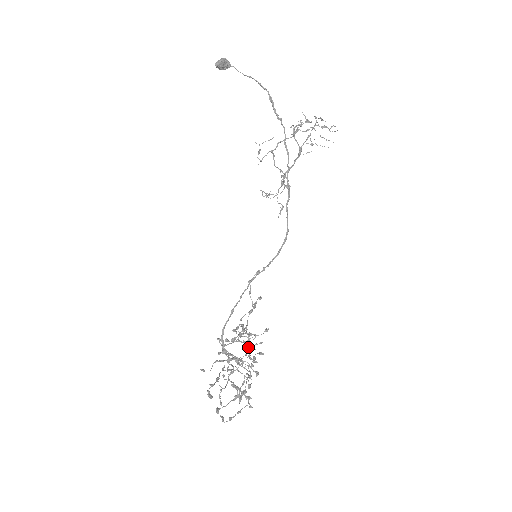
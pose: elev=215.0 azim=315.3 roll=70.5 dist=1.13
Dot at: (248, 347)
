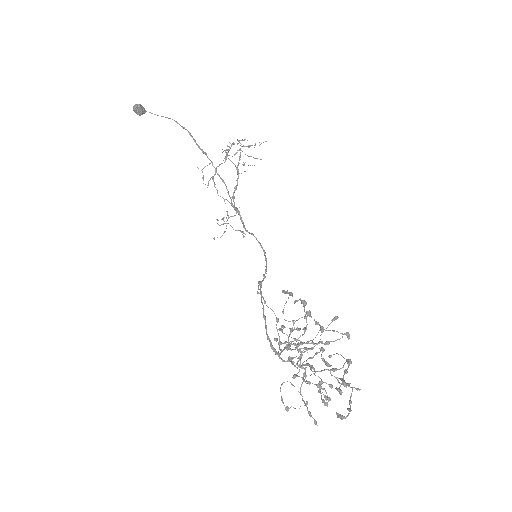
Dot at: (300, 352)
